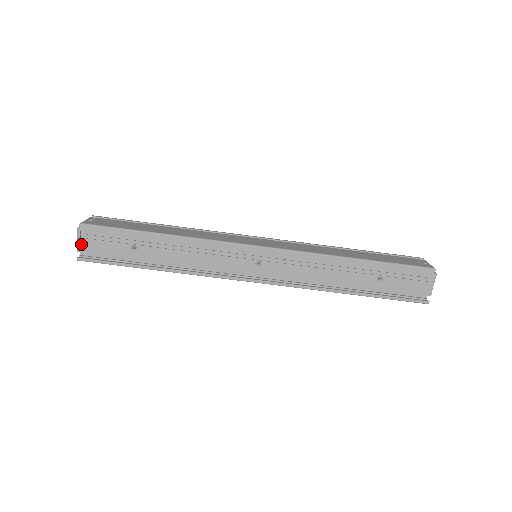
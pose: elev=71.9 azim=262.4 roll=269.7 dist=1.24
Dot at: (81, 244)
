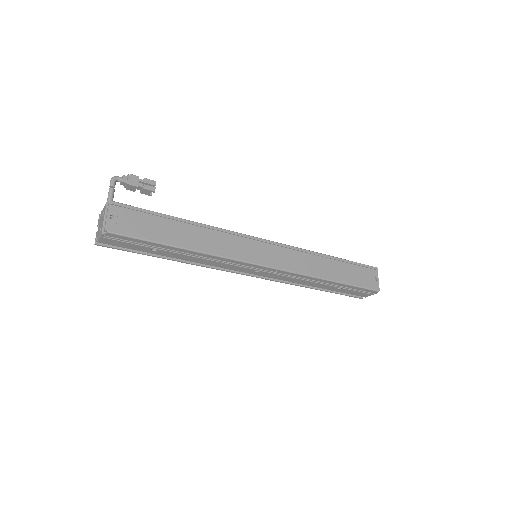
Dot at: (102, 240)
